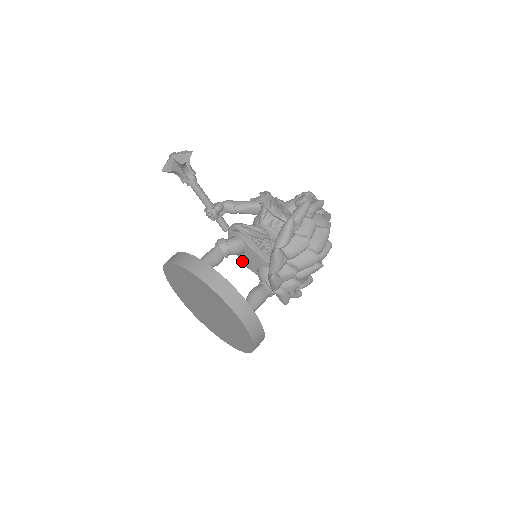
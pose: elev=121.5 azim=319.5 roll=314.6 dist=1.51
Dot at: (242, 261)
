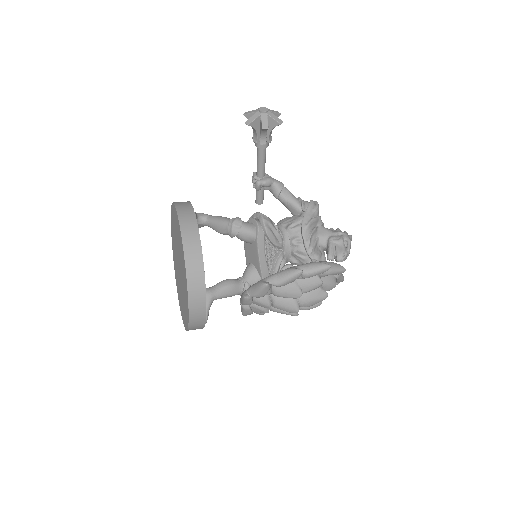
Dot at: occluded
